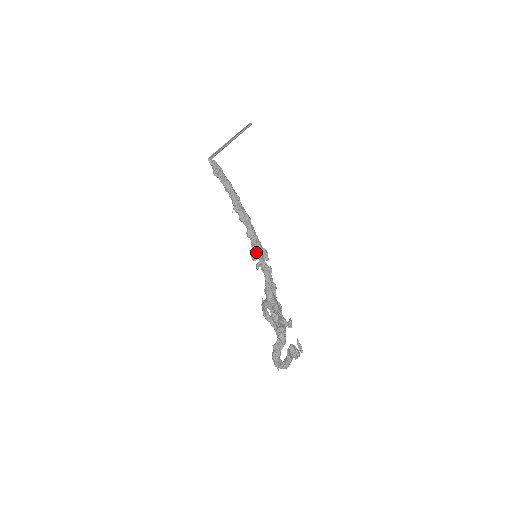
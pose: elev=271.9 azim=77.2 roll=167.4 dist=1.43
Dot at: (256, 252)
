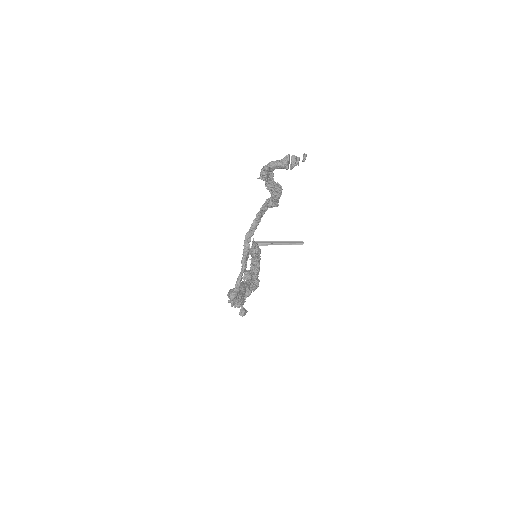
Dot at: occluded
